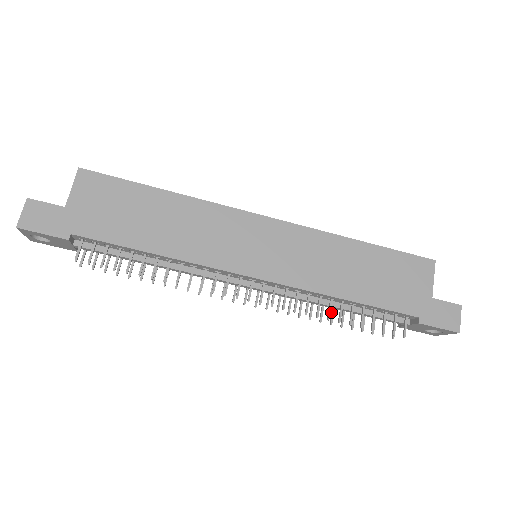
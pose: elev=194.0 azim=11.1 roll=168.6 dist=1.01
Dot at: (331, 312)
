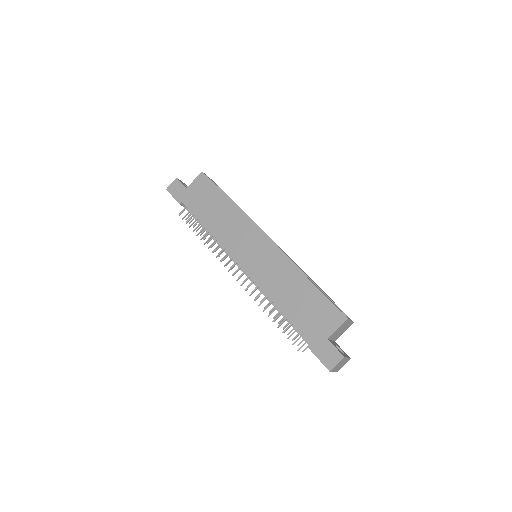
Dot at: occluded
